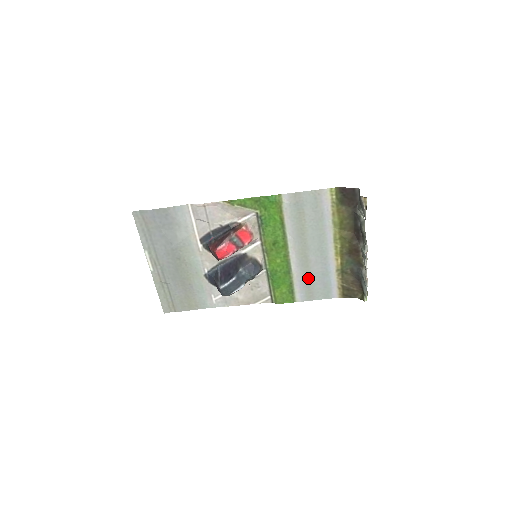
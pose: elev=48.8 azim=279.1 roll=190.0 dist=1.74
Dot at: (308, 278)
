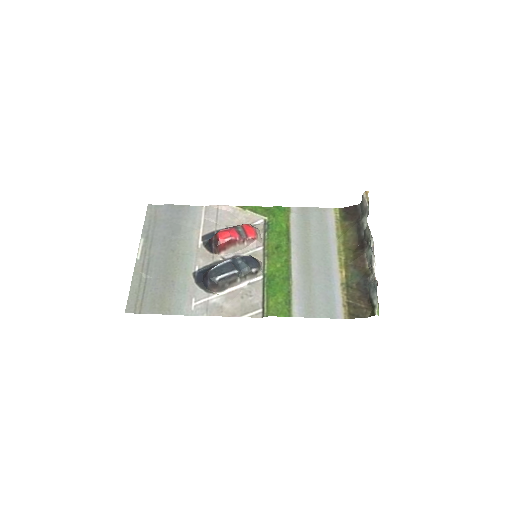
Dot at: (309, 288)
